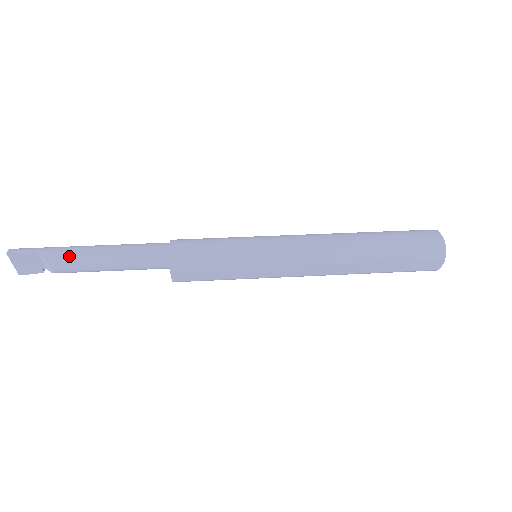
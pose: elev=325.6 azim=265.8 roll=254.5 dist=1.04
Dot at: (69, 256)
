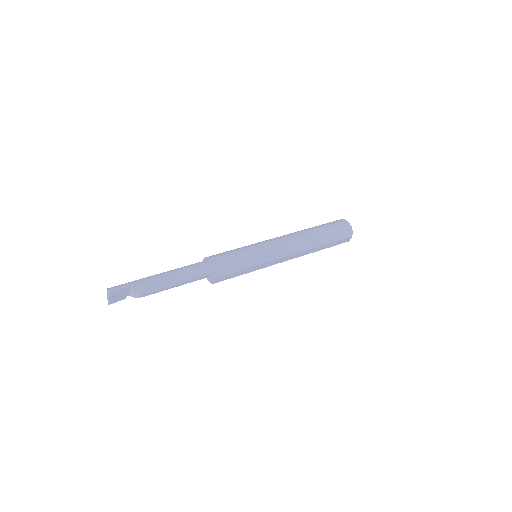
Dot at: (152, 285)
